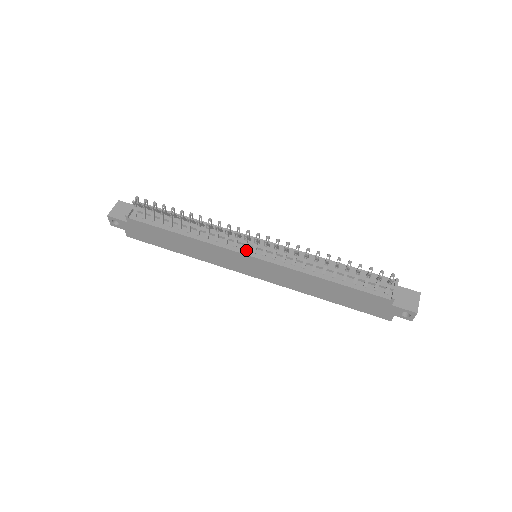
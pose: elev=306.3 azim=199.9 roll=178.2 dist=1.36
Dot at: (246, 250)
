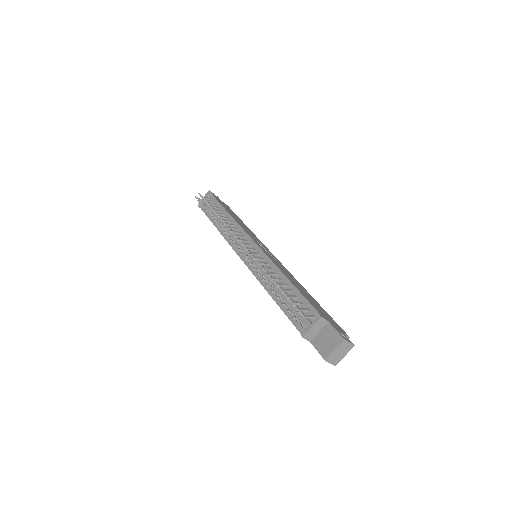
Dot at: occluded
